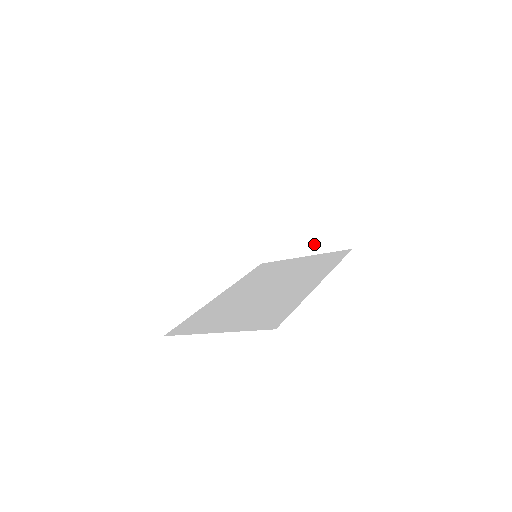
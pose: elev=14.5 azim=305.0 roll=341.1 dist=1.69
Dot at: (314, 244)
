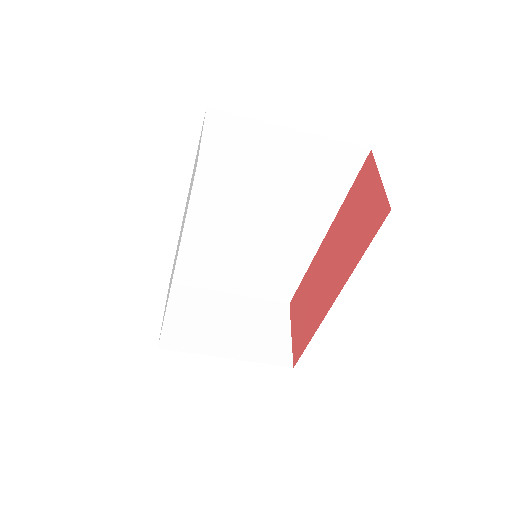
Dot at: (247, 348)
